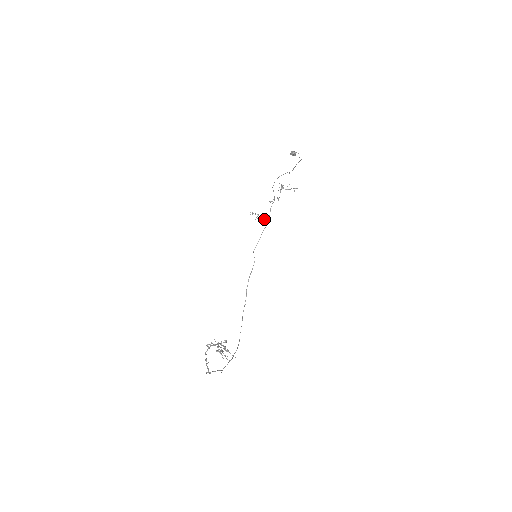
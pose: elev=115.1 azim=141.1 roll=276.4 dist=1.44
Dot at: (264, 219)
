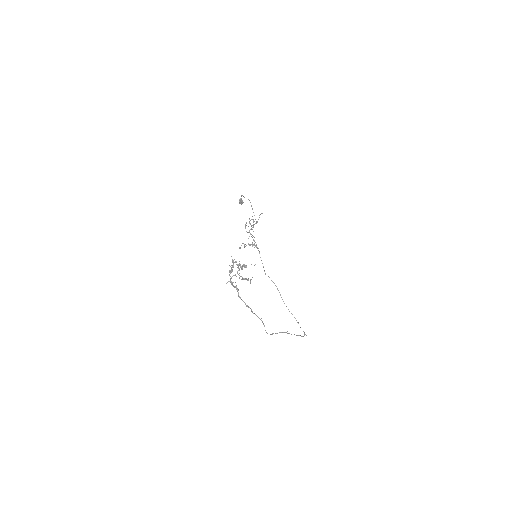
Dot at: occluded
